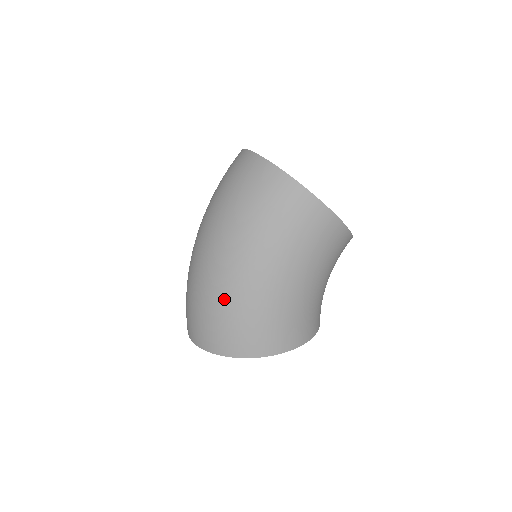
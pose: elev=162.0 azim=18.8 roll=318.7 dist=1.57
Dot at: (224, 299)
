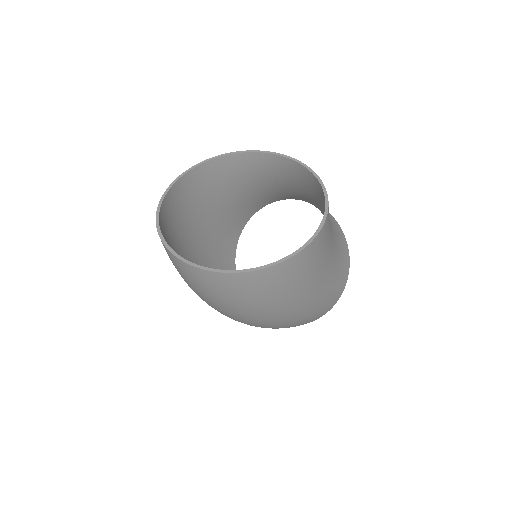
Dot at: occluded
